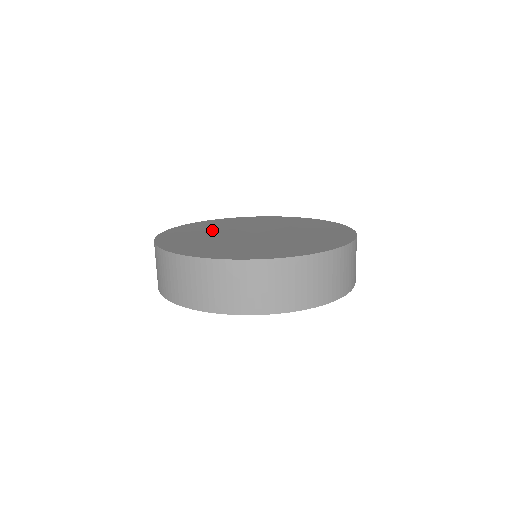
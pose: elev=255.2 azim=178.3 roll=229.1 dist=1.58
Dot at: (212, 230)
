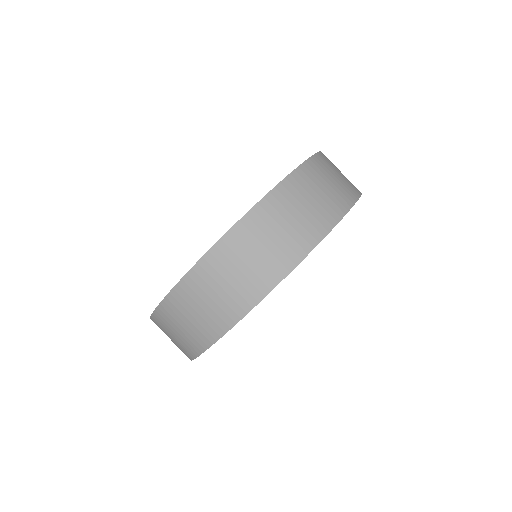
Dot at: occluded
